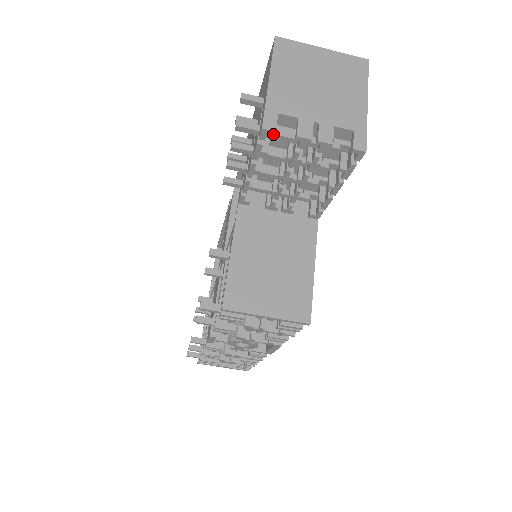
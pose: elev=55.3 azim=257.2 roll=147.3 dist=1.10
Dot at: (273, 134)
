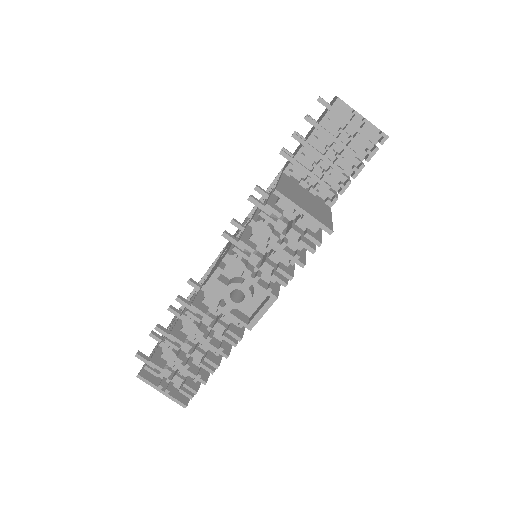
Dot at: (342, 104)
